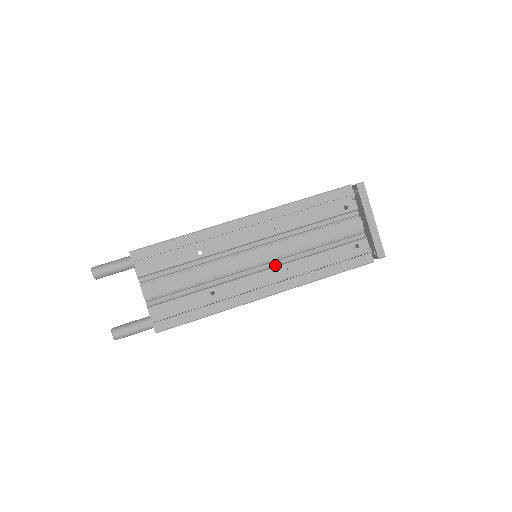
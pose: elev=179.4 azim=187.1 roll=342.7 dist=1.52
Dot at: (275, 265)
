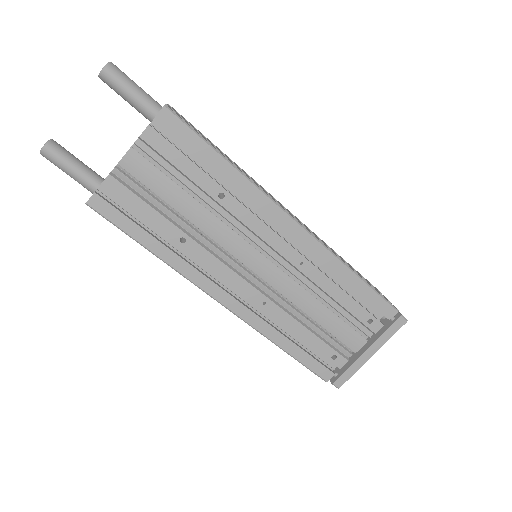
Dot at: (261, 288)
